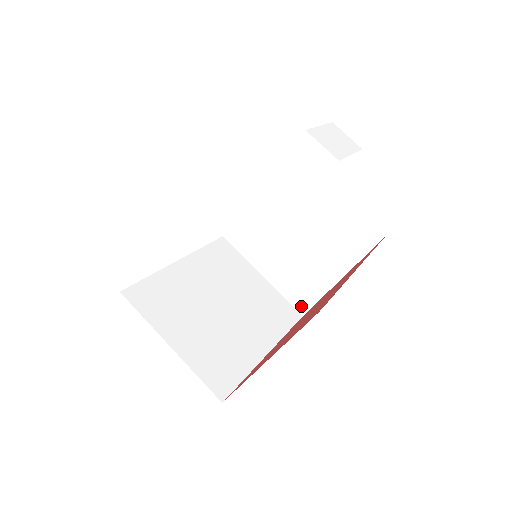
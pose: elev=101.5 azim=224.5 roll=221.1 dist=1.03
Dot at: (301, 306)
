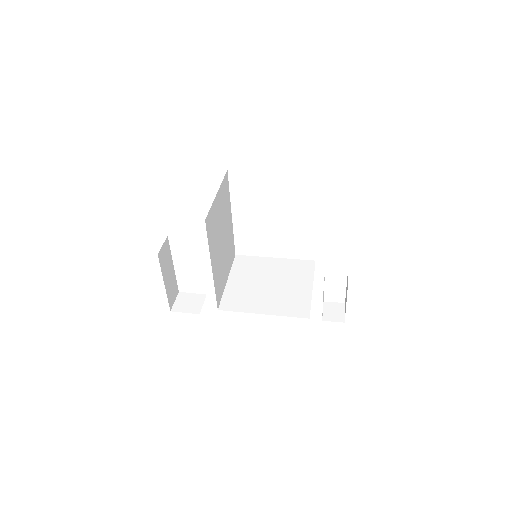
Dot at: (225, 306)
